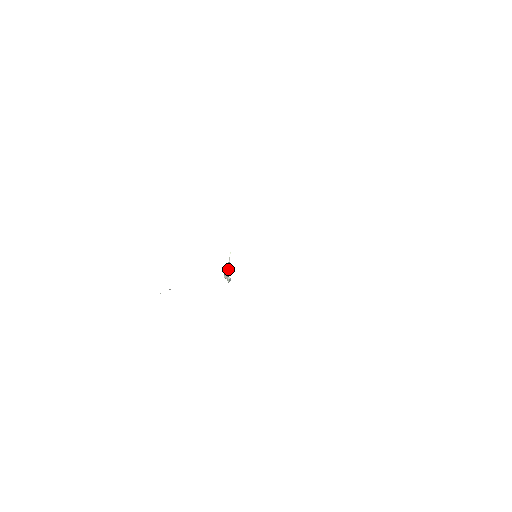
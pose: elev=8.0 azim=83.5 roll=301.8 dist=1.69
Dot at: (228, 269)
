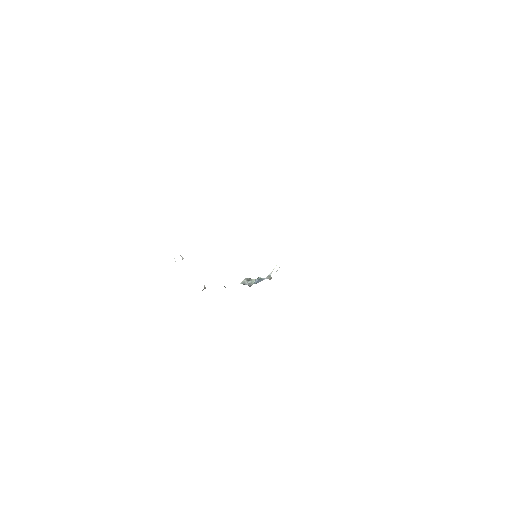
Dot at: (258, 277)
